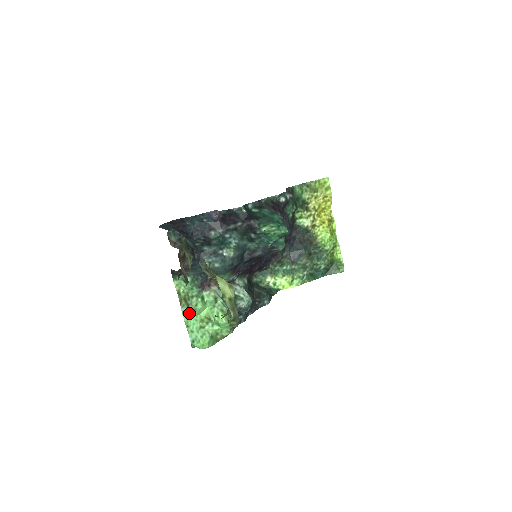
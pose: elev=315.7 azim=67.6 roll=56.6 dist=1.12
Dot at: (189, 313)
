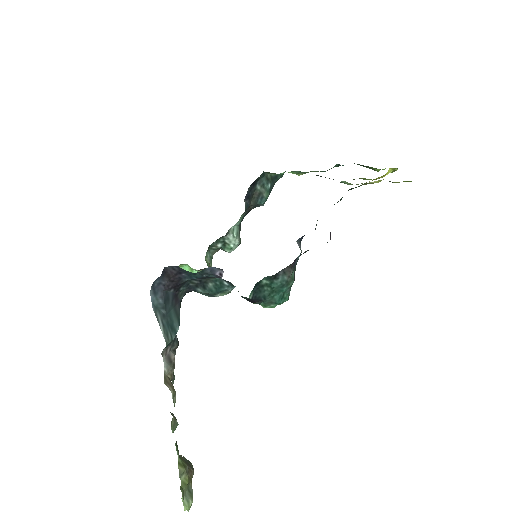
Dot at: occluded
